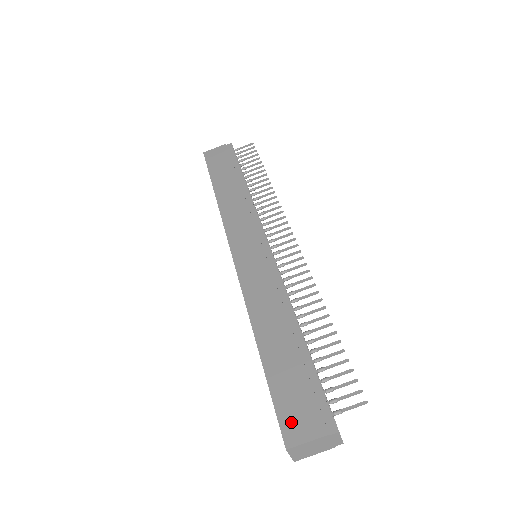
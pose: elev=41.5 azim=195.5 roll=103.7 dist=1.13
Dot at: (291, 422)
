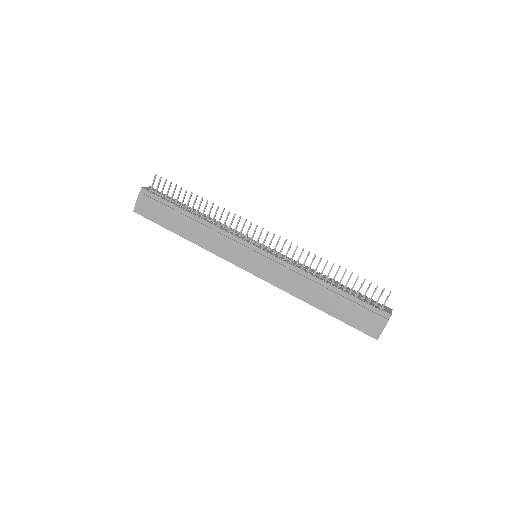
Dot at: (369, 329)
